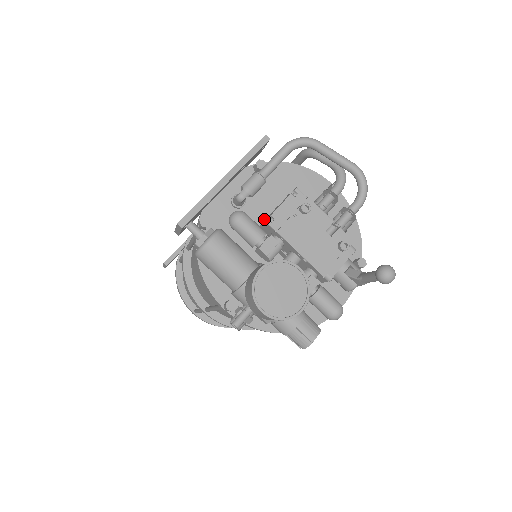
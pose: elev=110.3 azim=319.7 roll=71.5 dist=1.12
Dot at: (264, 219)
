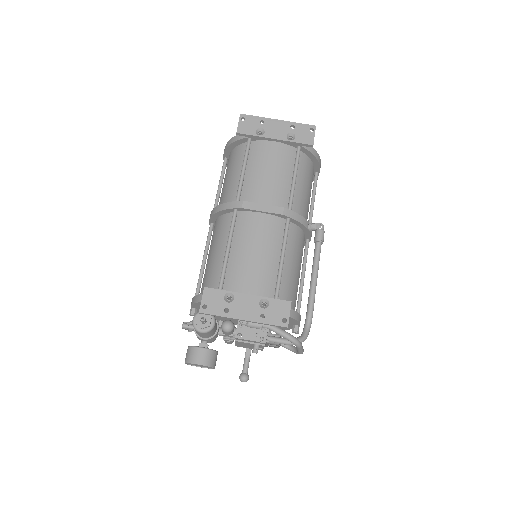
Dot at: occluded
